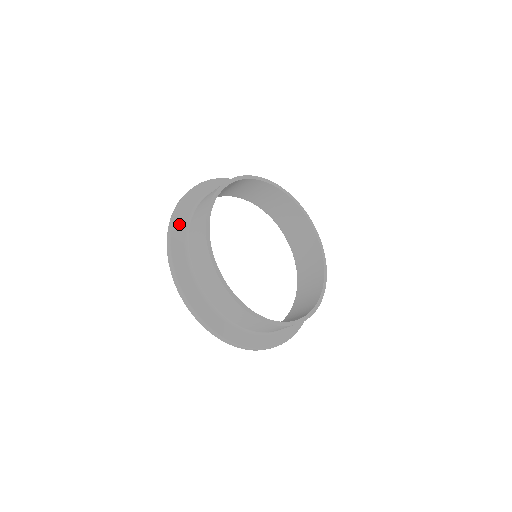
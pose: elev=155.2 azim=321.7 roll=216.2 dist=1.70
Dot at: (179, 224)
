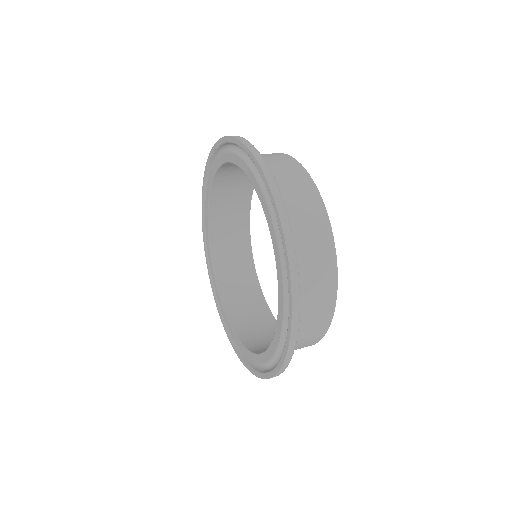
Dot at: occluded
